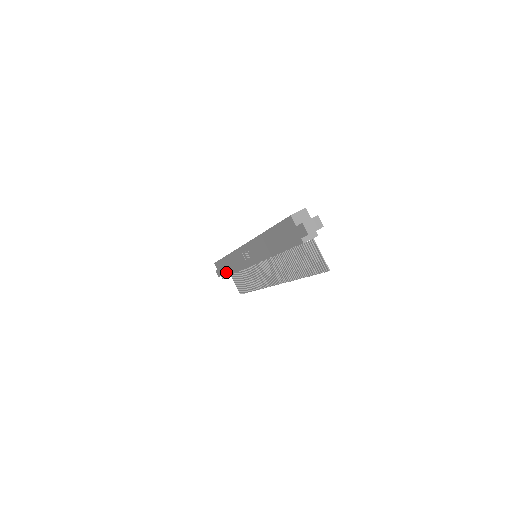
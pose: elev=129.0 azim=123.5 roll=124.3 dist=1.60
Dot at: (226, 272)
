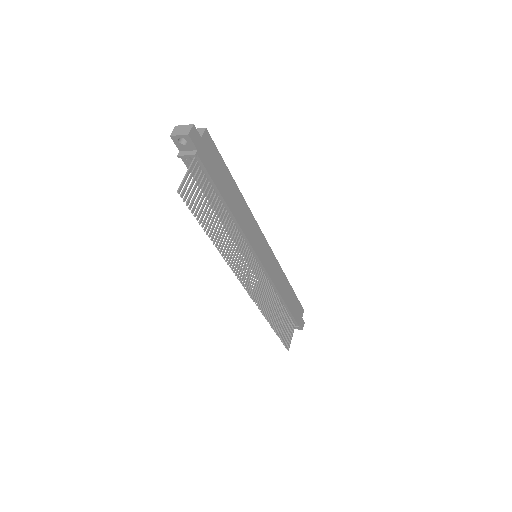
Dot at: occluded
